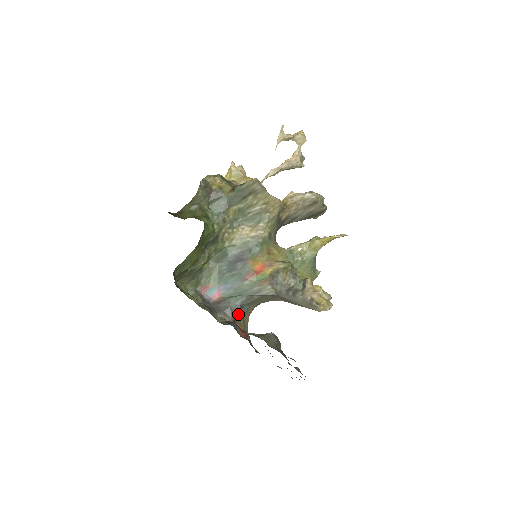
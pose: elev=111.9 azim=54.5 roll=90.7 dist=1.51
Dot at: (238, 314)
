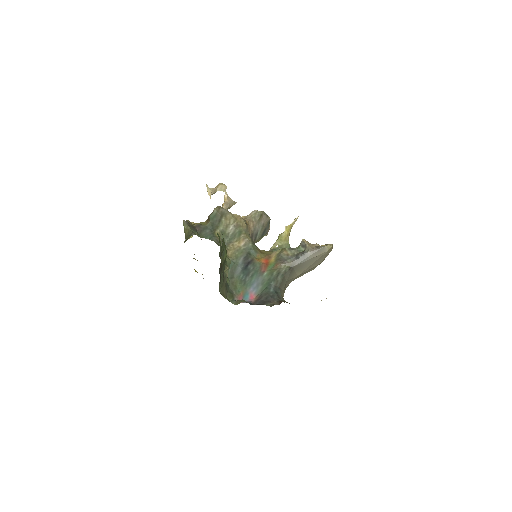
Dot at: (278, 298)
